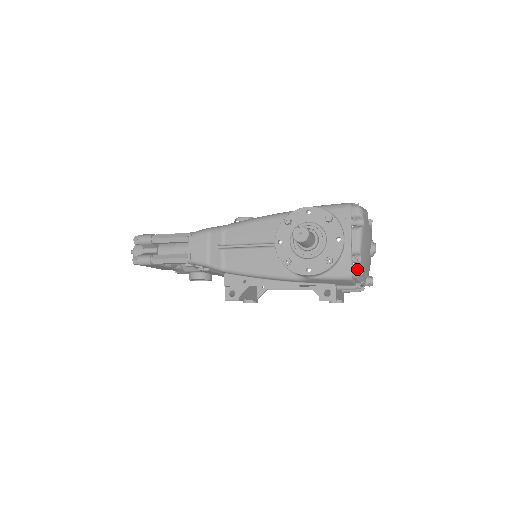
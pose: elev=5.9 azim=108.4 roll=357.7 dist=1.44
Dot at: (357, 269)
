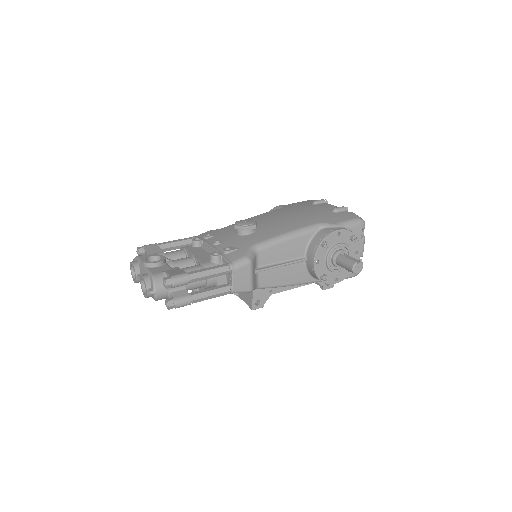
Dot at: occluded
